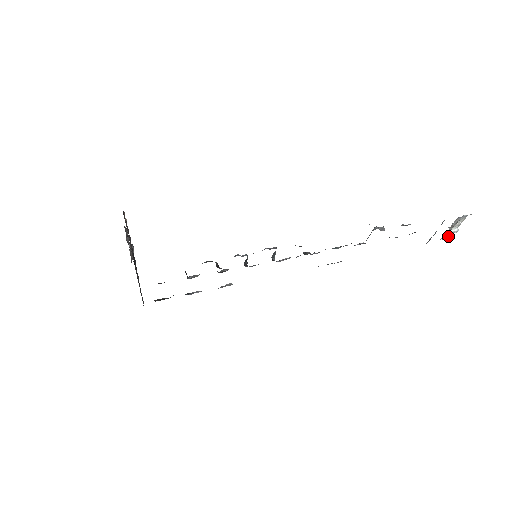
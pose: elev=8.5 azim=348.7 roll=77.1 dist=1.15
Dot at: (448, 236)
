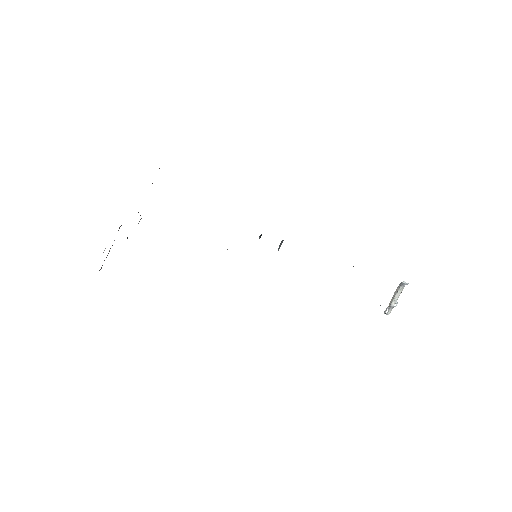
Dot at: (389, 311)
